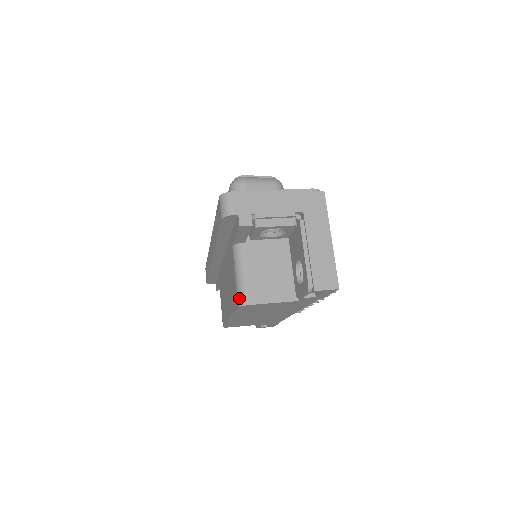
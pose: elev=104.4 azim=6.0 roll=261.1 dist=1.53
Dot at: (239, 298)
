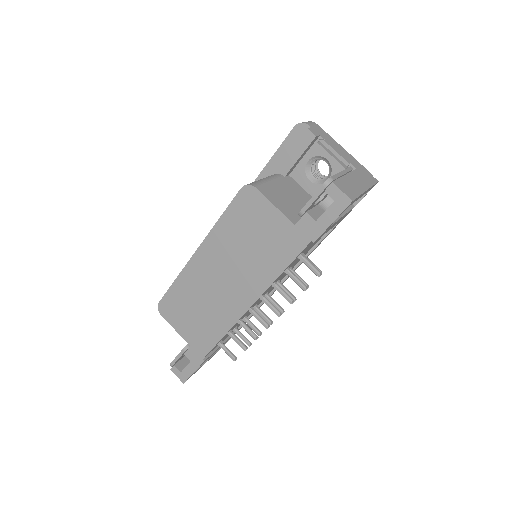
Dot at: occluded
